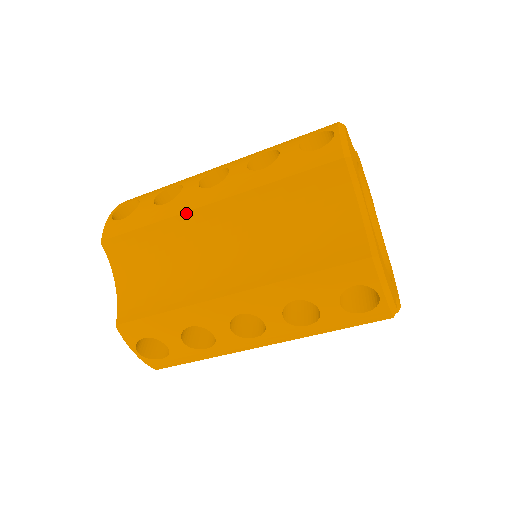
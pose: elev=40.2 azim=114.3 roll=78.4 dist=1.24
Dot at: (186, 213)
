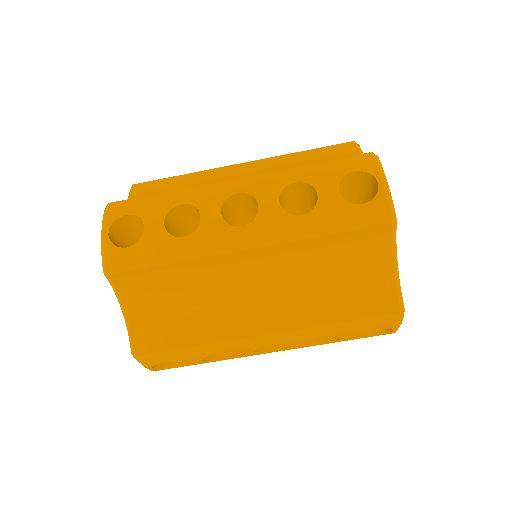
Dot at: (218, 168)
